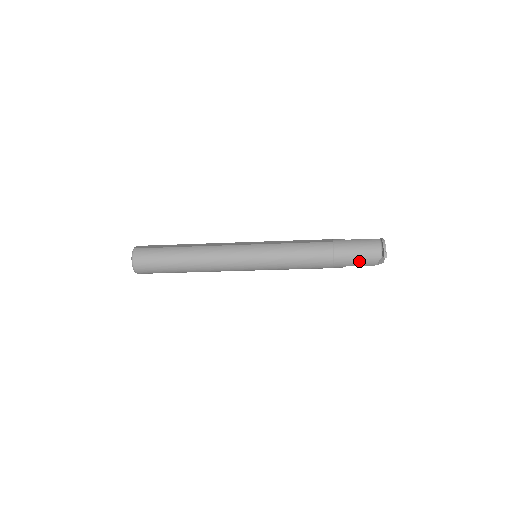
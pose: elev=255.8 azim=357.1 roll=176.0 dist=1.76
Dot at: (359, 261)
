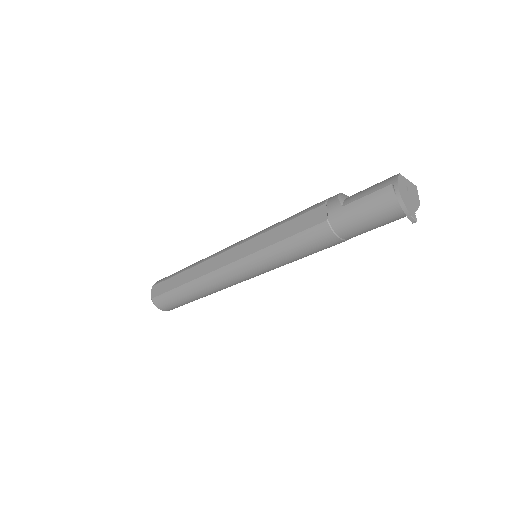
Dot at: (380, 226)
